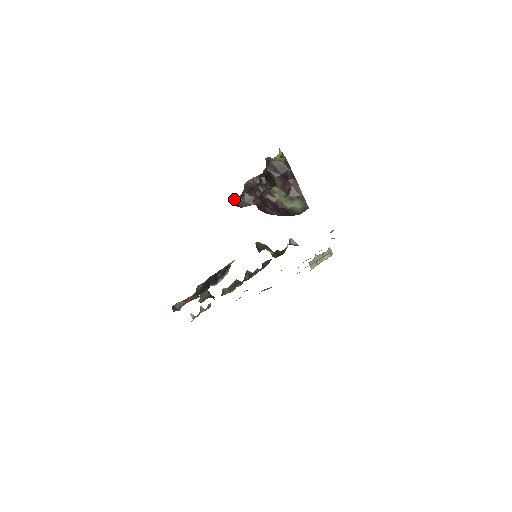
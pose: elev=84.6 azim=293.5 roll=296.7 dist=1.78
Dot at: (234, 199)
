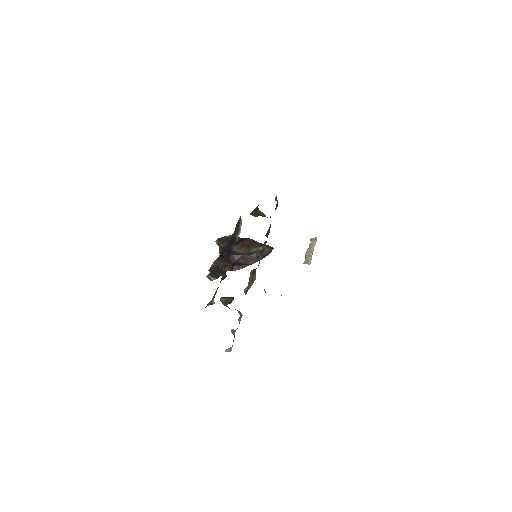
Dot at: (207, 276)
